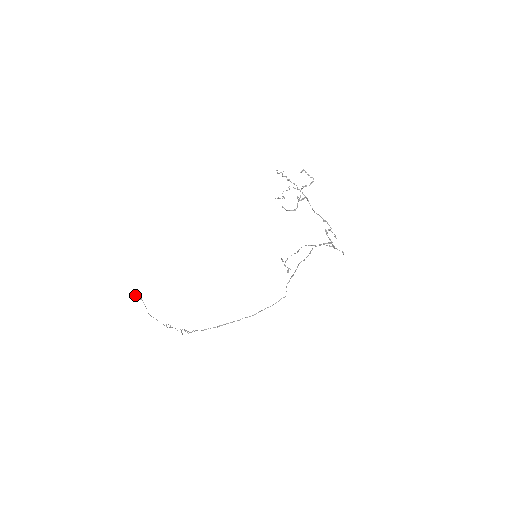
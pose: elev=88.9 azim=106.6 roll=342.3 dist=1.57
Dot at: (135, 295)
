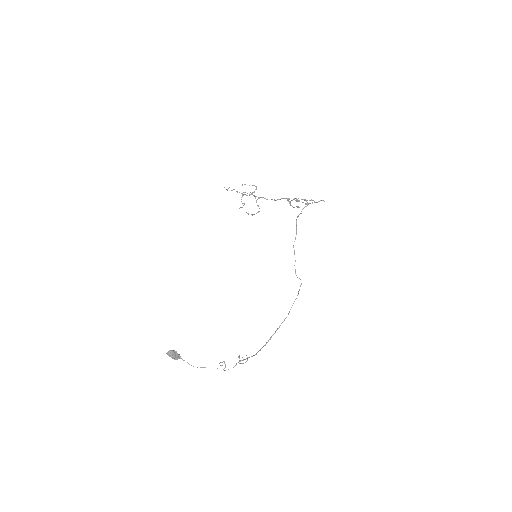
Dot at: (172, 355)
